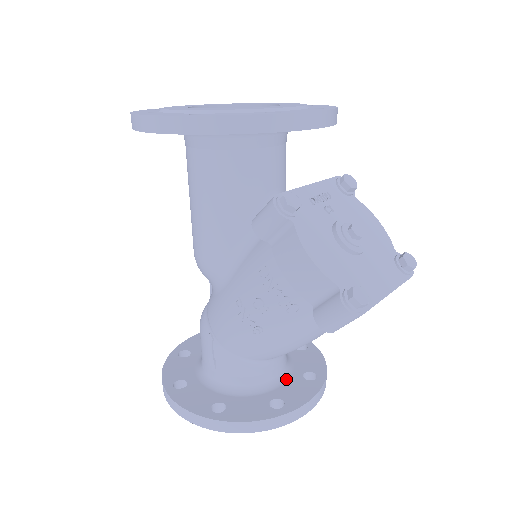
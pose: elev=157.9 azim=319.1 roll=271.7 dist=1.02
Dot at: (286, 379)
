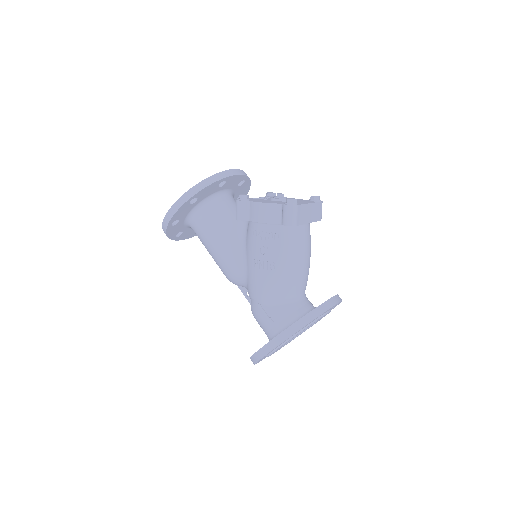
Dot at: occluded
